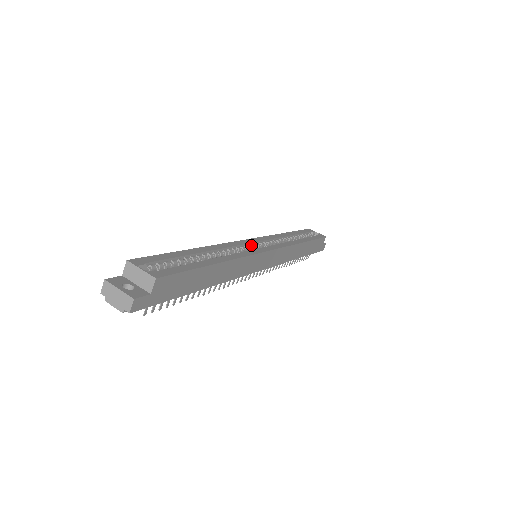
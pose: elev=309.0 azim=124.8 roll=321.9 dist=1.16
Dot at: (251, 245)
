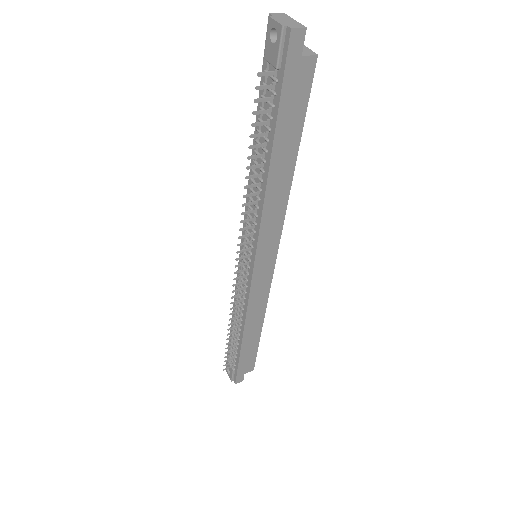
Dot at: occluded
